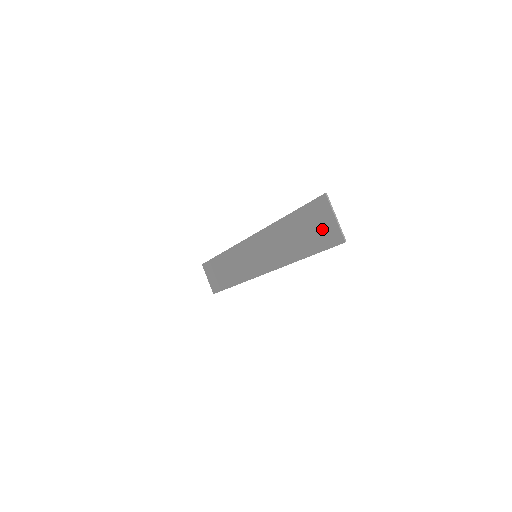
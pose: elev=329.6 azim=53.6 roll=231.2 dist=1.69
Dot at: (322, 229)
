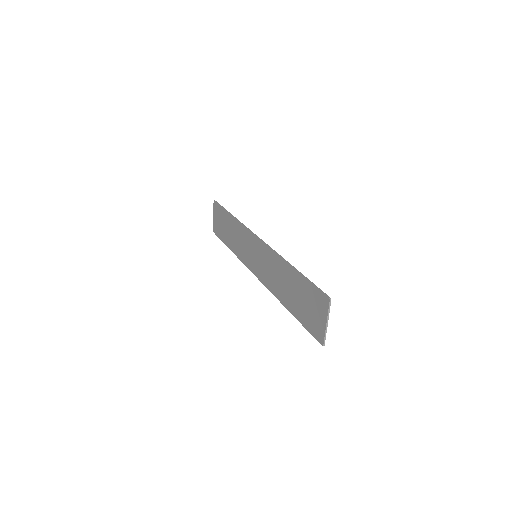
Dot at: (312, 315)
